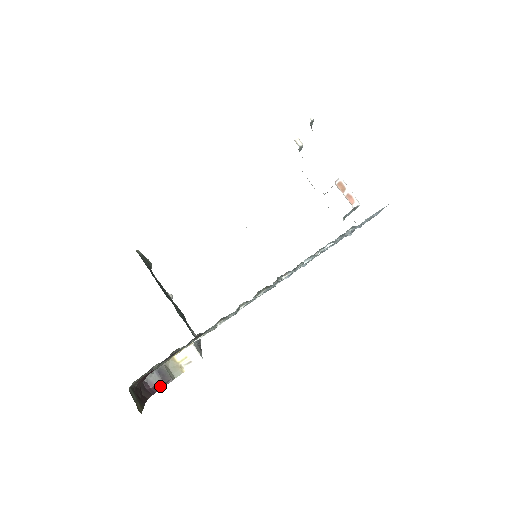
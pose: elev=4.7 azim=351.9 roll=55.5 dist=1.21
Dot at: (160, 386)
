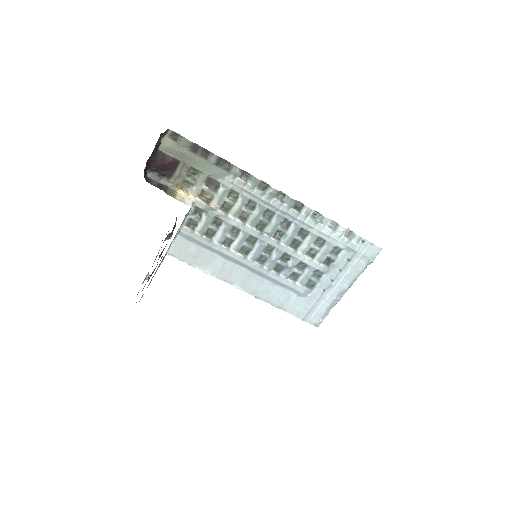
Dot at: (153, 185)
